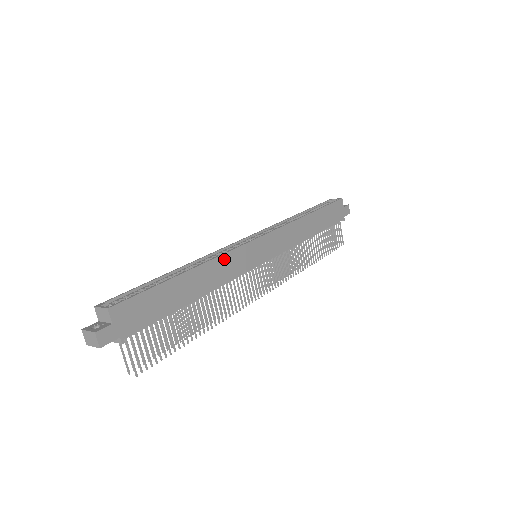
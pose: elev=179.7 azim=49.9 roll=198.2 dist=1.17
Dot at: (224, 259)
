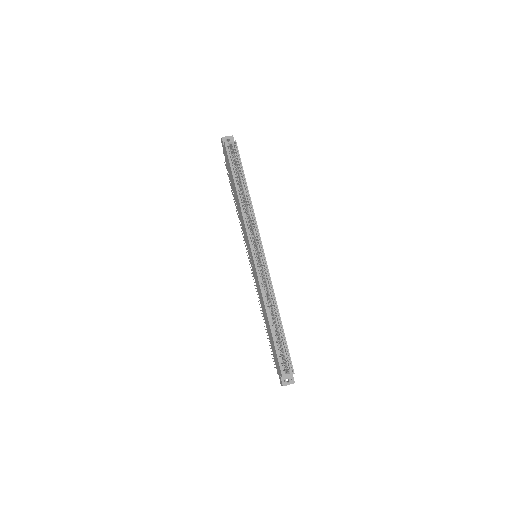
Dot at: (272, 288)
